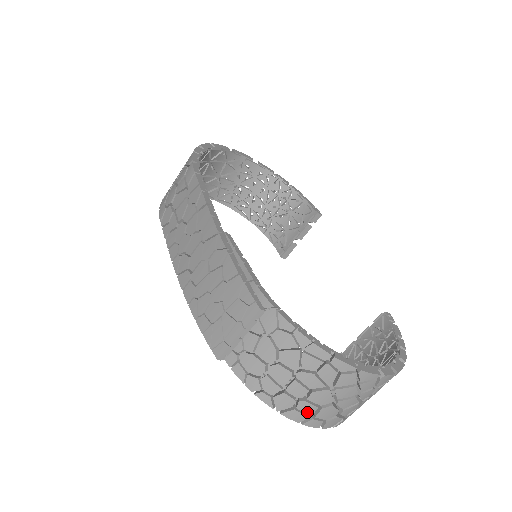
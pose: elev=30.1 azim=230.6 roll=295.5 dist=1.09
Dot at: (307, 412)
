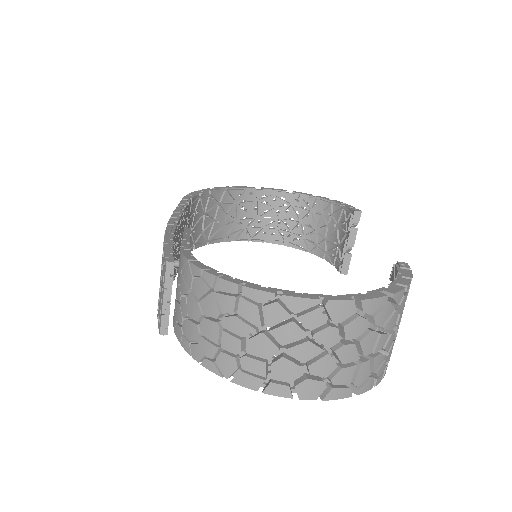
Dot at: (257, 372)
